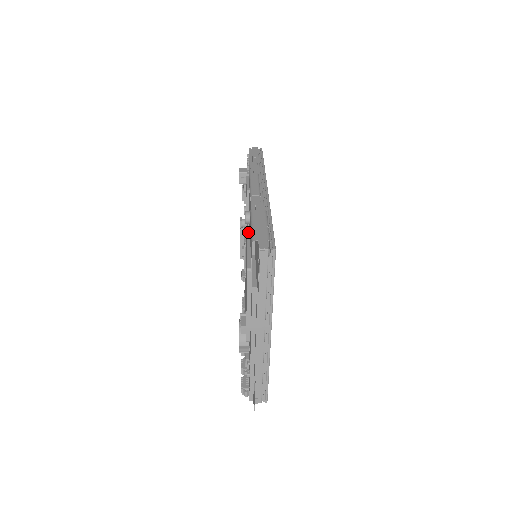
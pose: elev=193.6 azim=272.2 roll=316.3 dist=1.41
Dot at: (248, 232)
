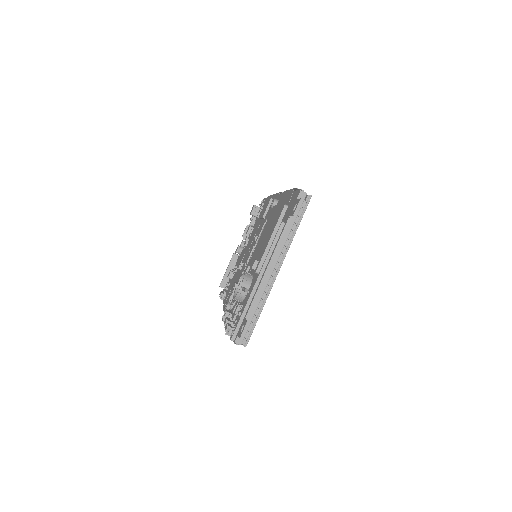
Dot at: occluded
